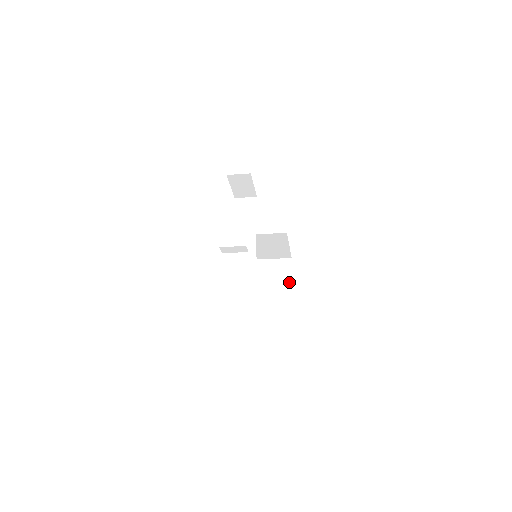
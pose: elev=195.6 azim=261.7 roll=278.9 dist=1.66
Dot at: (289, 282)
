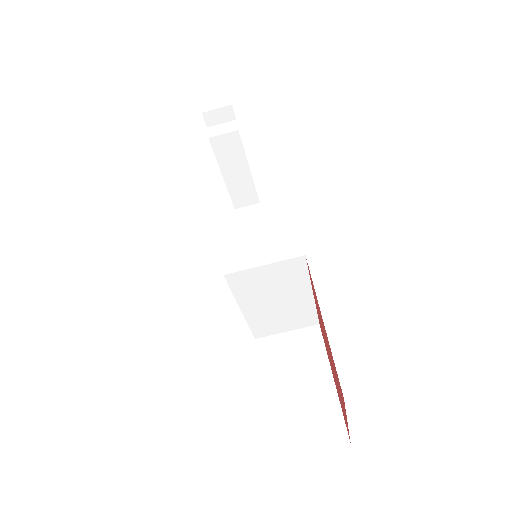
Dot at: occluded
